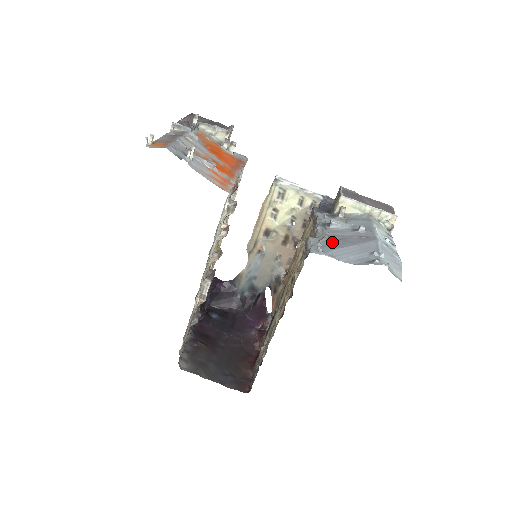
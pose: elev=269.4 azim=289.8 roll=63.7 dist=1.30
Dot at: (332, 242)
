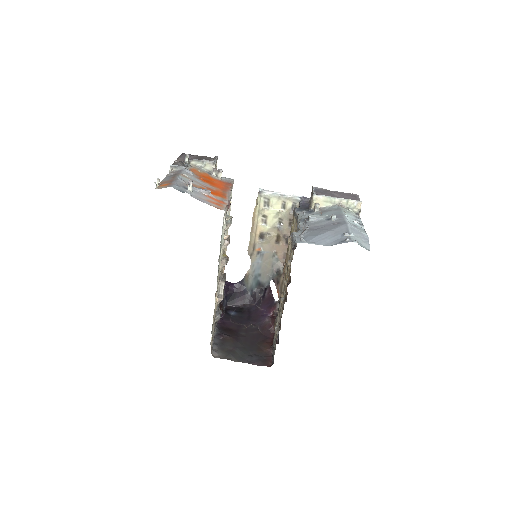
Dot at: (312, 232)
